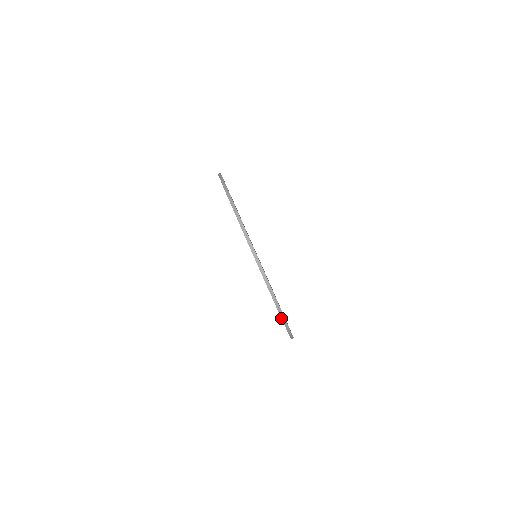
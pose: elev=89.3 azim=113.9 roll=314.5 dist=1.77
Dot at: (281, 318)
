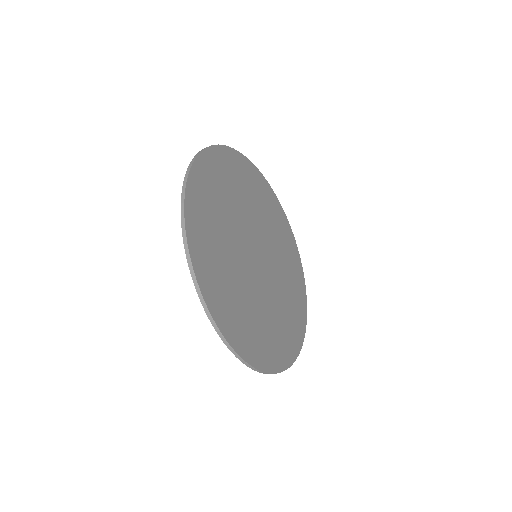
Dot at: occluded
